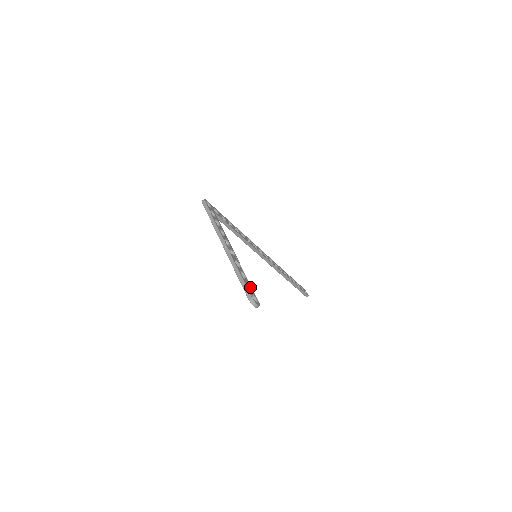
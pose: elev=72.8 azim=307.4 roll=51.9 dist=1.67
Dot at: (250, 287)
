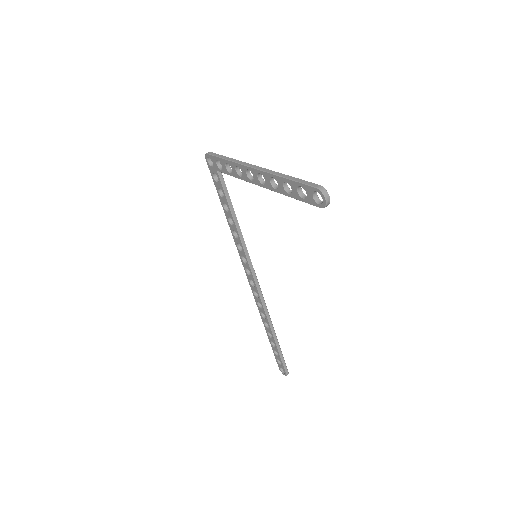
Dot at: (305, 195)
